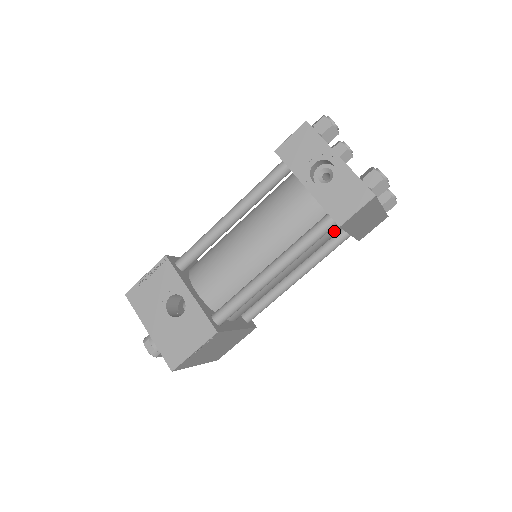
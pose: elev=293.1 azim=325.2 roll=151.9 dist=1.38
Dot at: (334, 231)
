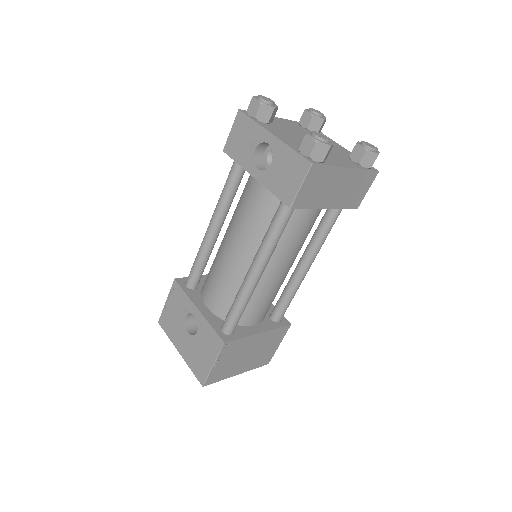
Dot at: (310, 210)
